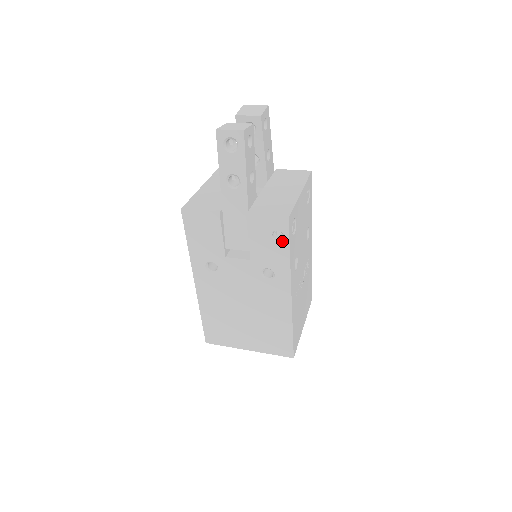
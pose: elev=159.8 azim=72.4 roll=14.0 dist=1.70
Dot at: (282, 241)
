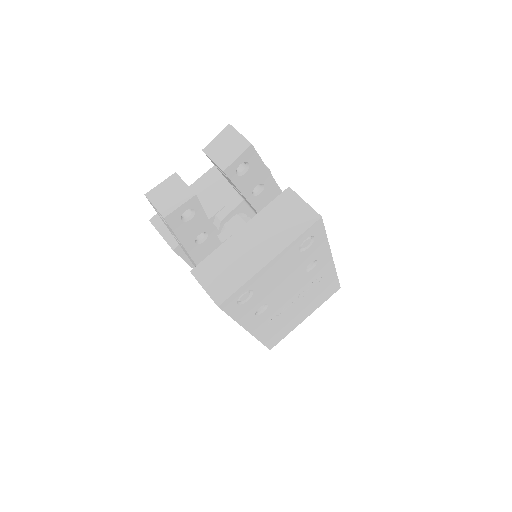
Dot at: occluded
